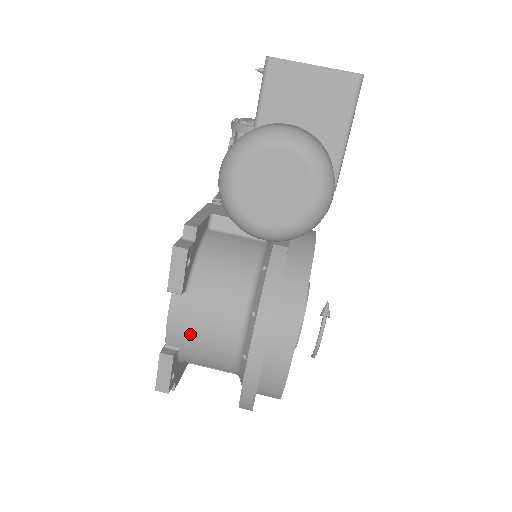
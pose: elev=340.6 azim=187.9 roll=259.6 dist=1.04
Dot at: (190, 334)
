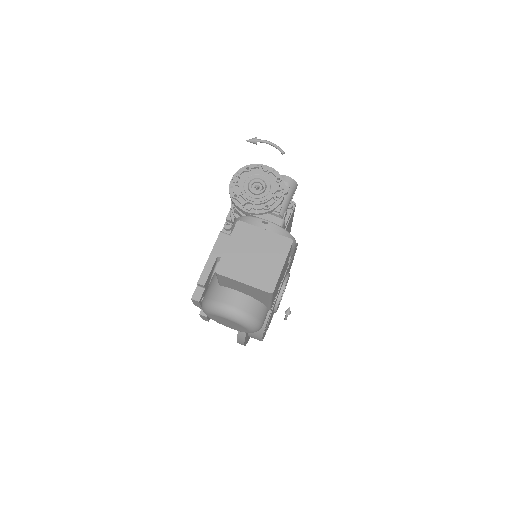
Dot at: occluded
